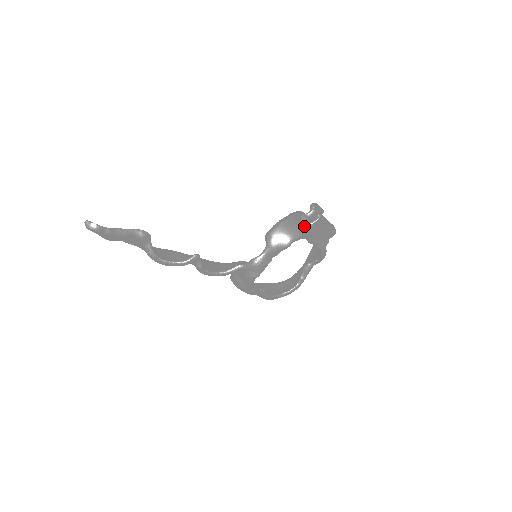
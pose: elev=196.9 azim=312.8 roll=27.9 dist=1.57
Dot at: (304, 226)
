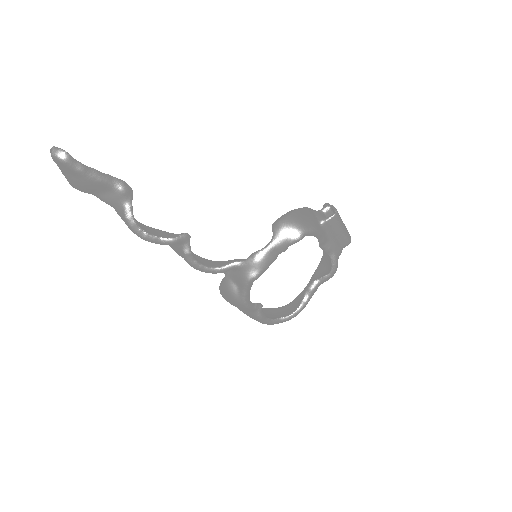
Dot at: (318, 221)
